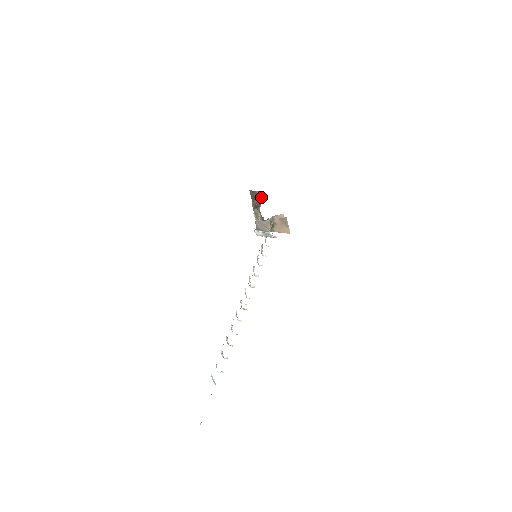
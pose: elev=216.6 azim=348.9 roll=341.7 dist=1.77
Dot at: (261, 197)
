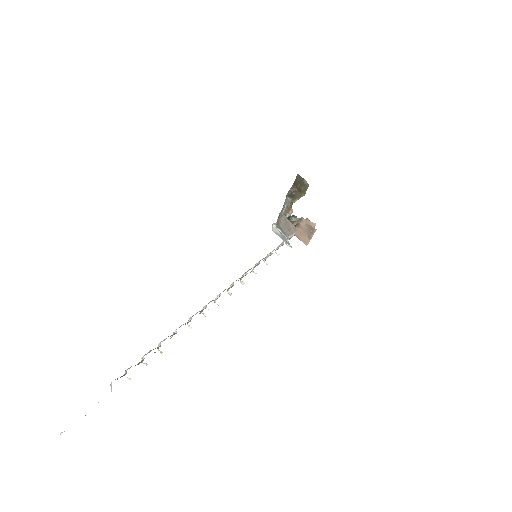
Dot at: (305, 190)
